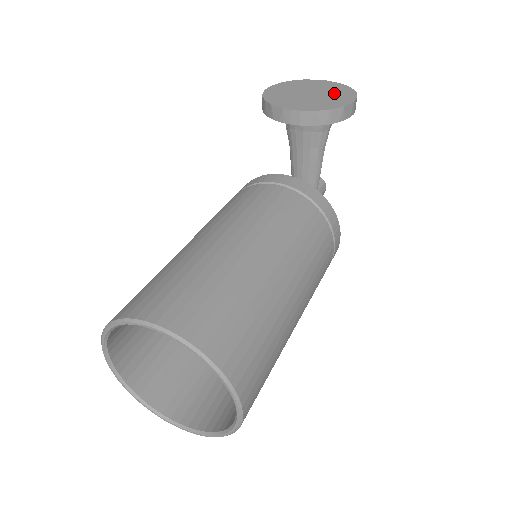
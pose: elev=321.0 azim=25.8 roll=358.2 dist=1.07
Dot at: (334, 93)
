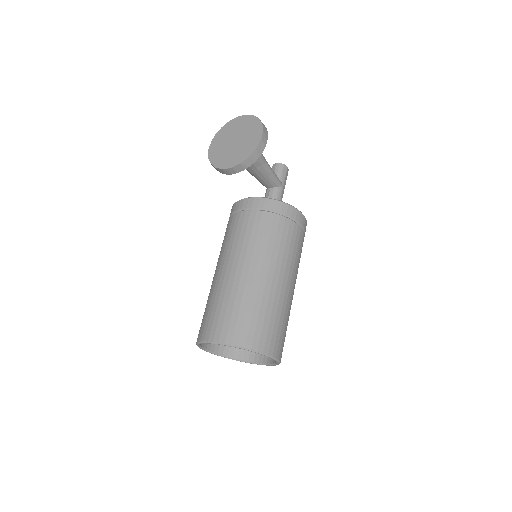
Dot at: (249, 133)
